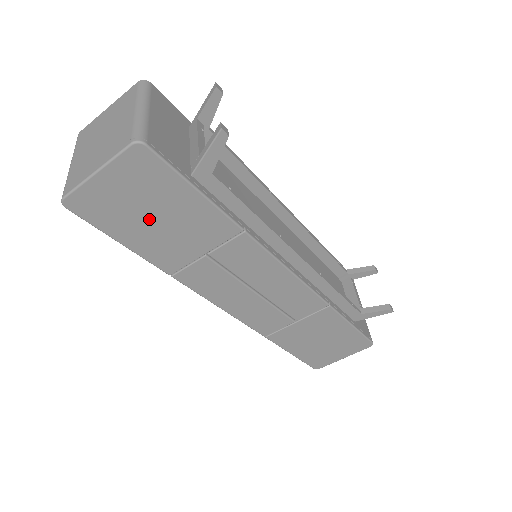
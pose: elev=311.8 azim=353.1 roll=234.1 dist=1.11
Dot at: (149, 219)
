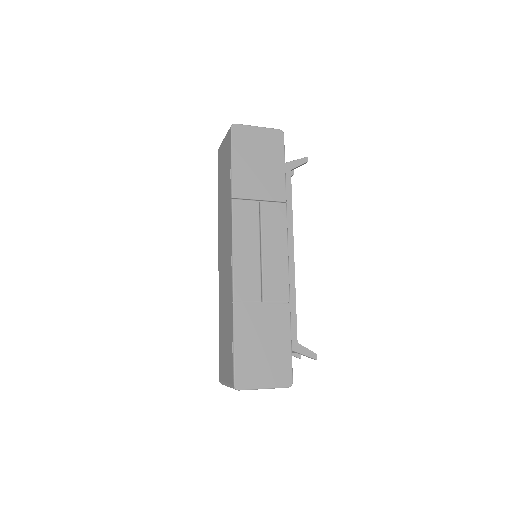
Dot at: (255, 160)
